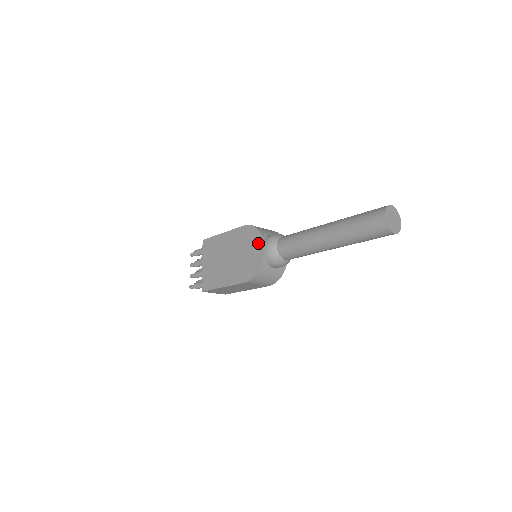
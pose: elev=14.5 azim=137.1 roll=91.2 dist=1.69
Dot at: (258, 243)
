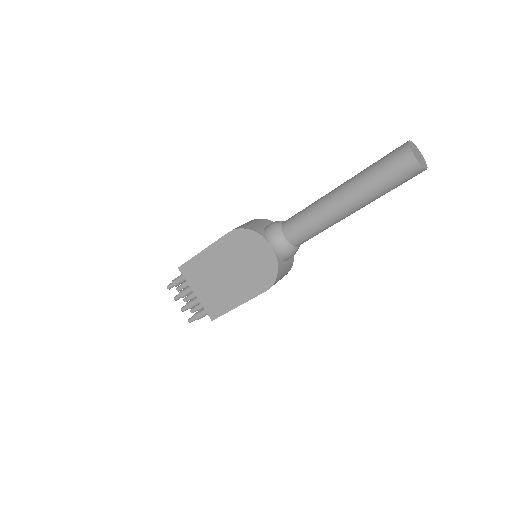
Dot at: (260, 244)
